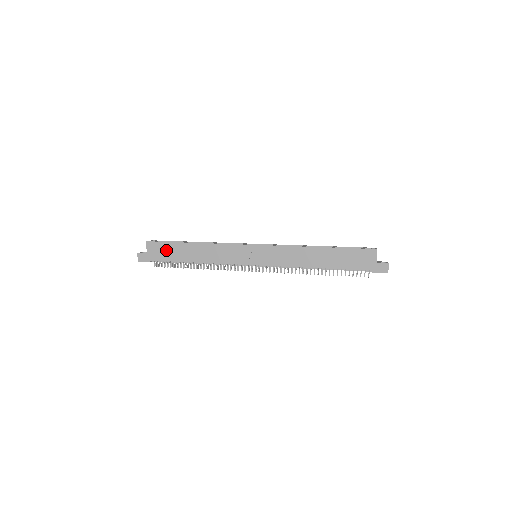
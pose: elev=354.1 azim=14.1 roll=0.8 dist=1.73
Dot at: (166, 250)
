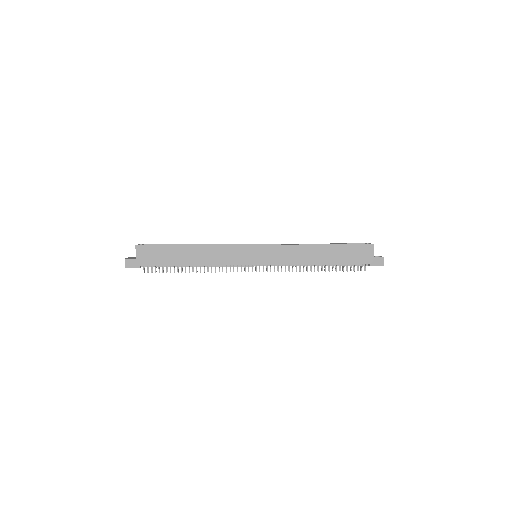
Dot at: (159, 254)
